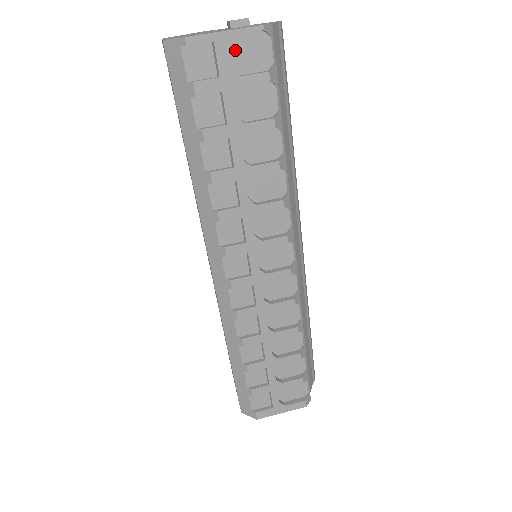
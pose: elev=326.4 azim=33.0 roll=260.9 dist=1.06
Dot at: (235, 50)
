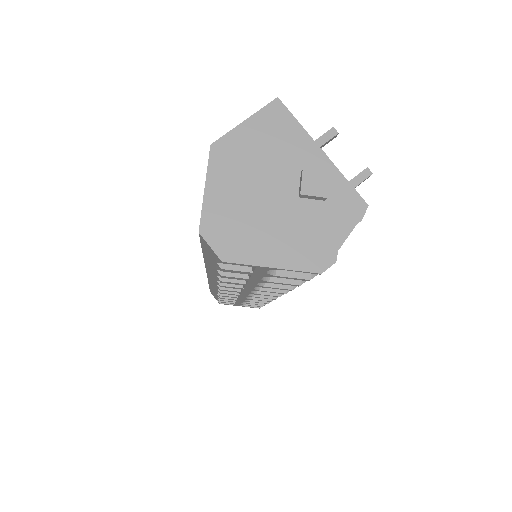
Dot at: occluded
